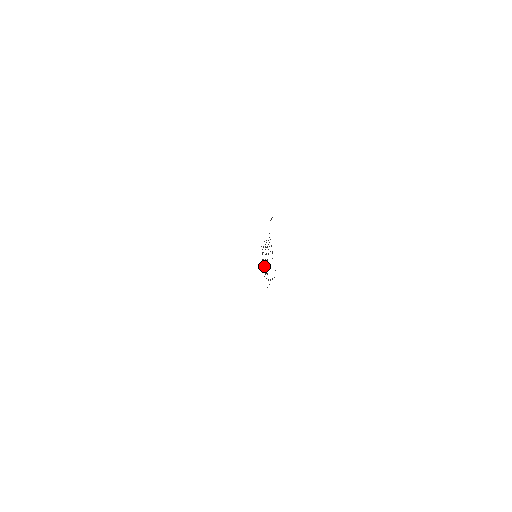
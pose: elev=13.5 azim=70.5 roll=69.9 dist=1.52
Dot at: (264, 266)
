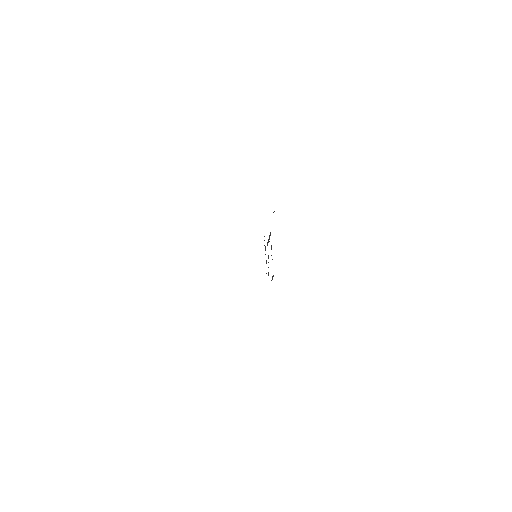
Dot at: occluded
